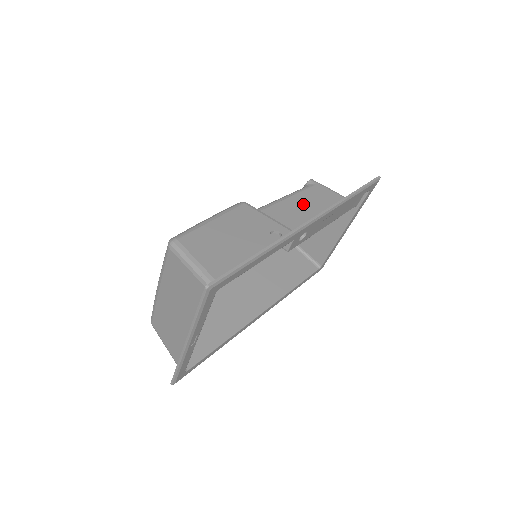
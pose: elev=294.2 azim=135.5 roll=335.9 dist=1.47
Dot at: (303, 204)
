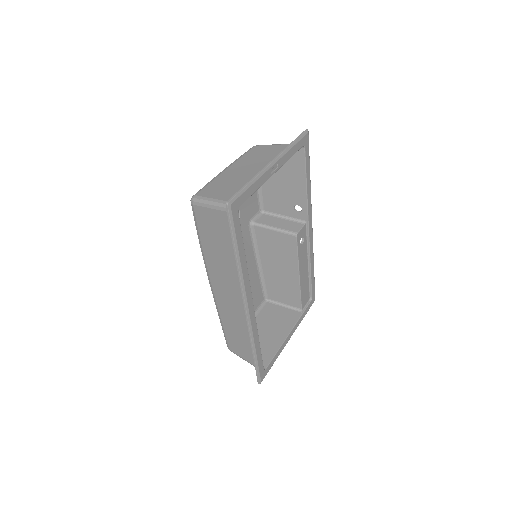
Dot at: (275, 273)
